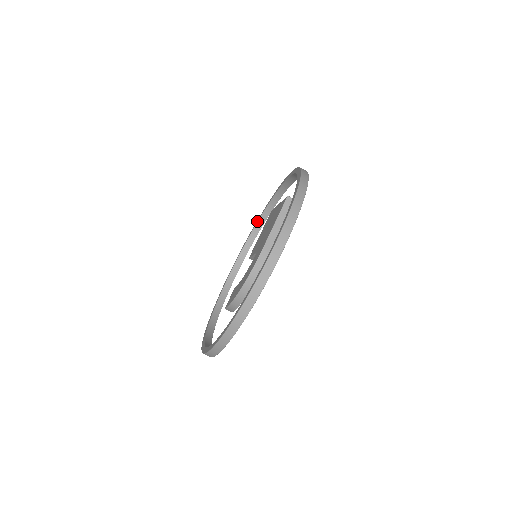
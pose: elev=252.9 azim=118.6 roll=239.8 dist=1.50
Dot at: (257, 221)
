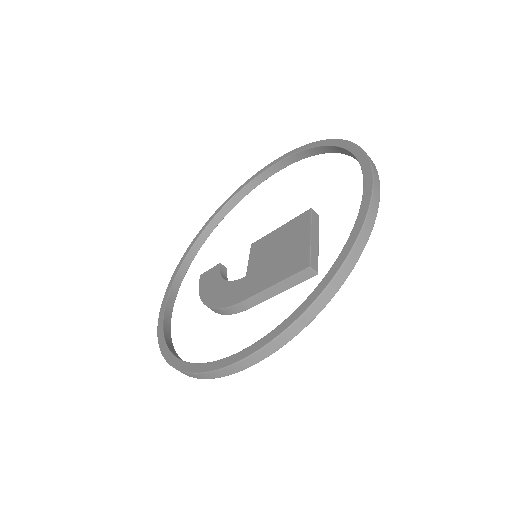
Dot at: (321, 145)
